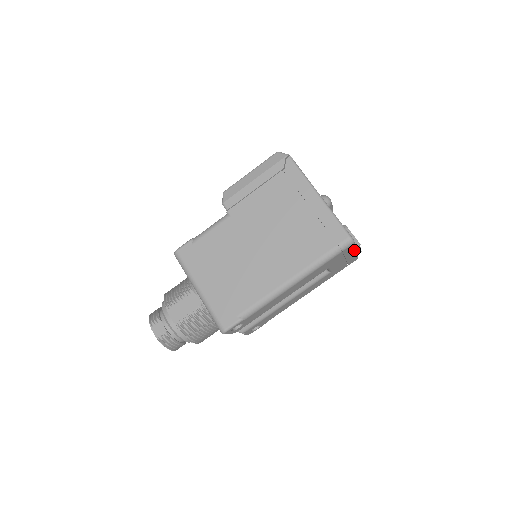
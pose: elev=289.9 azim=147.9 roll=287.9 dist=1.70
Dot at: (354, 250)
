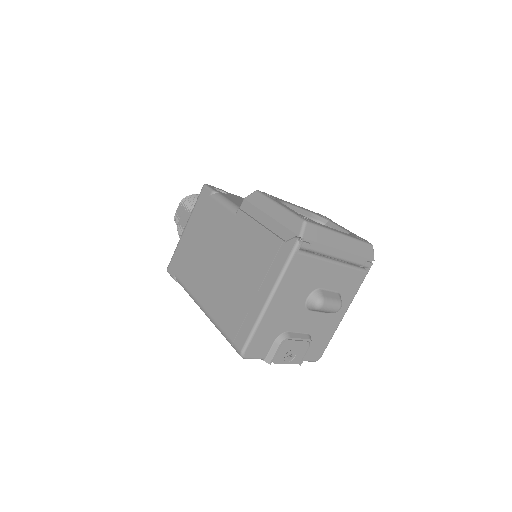
Dot at: occluded
